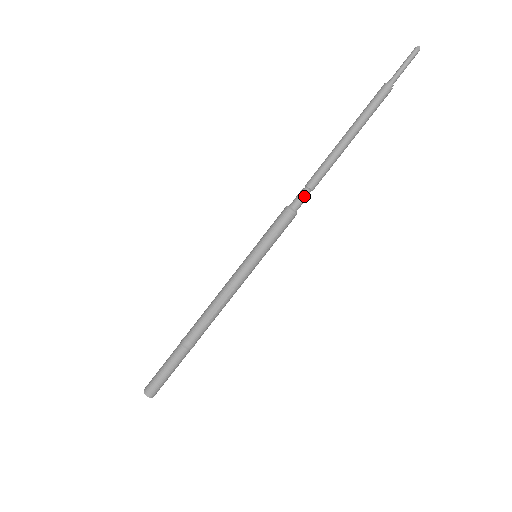
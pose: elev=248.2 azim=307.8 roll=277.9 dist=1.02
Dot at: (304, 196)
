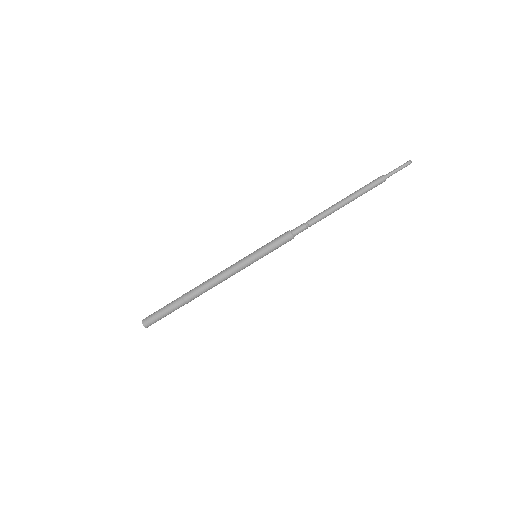
Dot at: occluded
